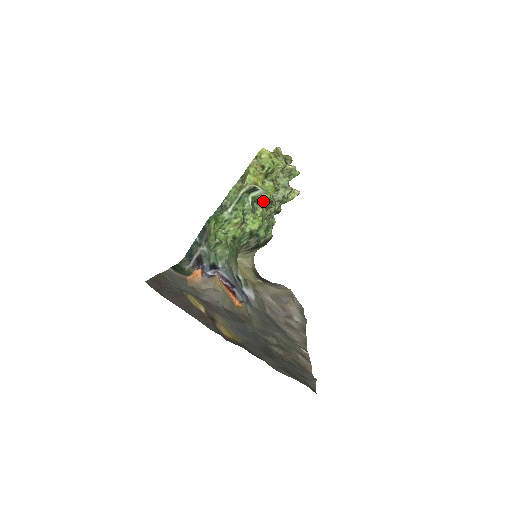
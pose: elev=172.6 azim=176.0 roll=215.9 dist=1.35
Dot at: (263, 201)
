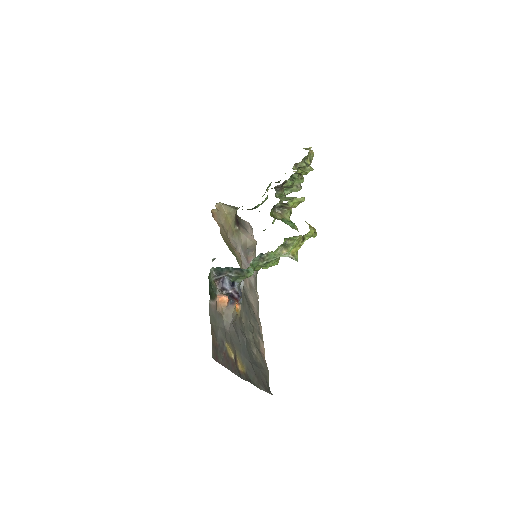
Dot at: occluded
